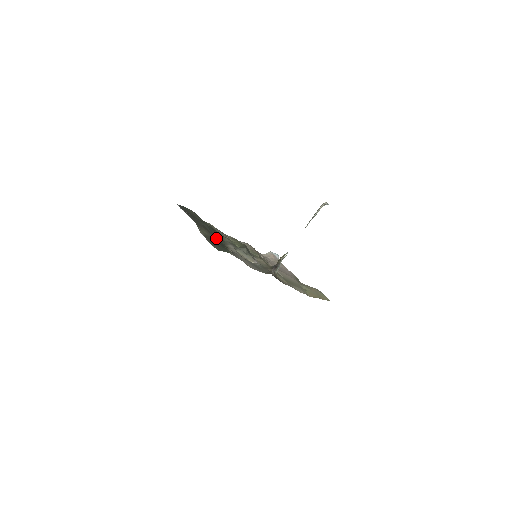
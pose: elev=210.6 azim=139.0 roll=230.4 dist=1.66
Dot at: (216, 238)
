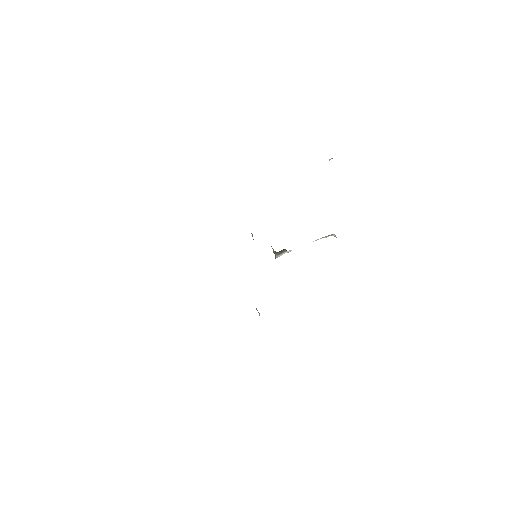
Dot at: occluded
